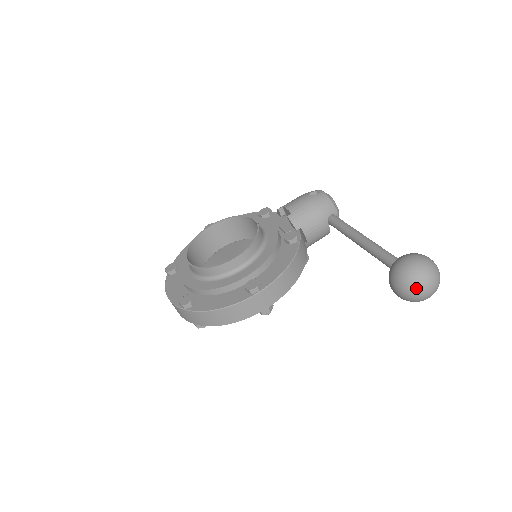
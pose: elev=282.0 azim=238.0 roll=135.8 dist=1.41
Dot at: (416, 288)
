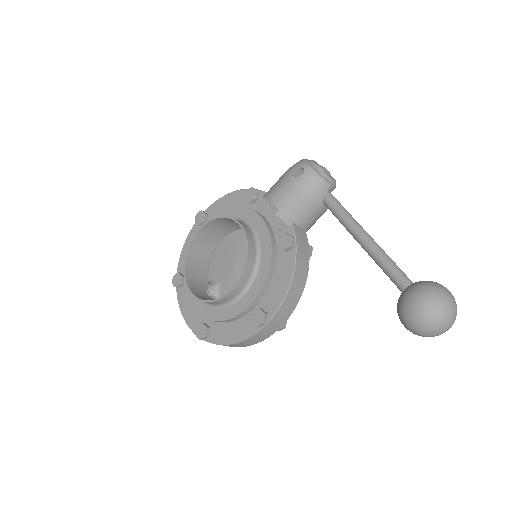
Dot at: (428, 334)
